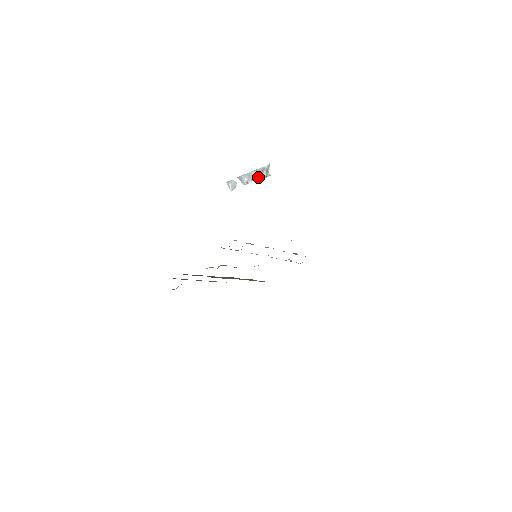
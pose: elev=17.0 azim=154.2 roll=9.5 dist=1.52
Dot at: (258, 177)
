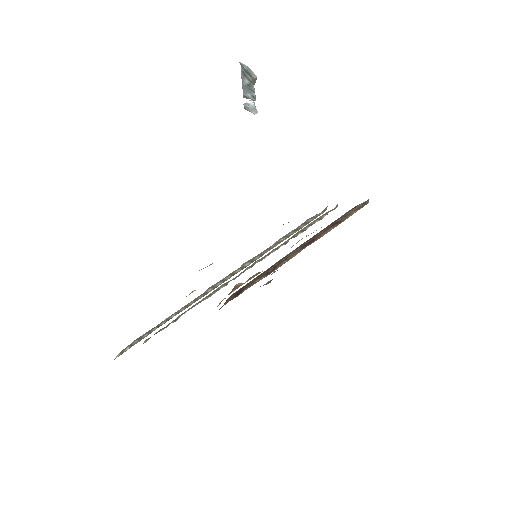
Dot at: (251, 85)
